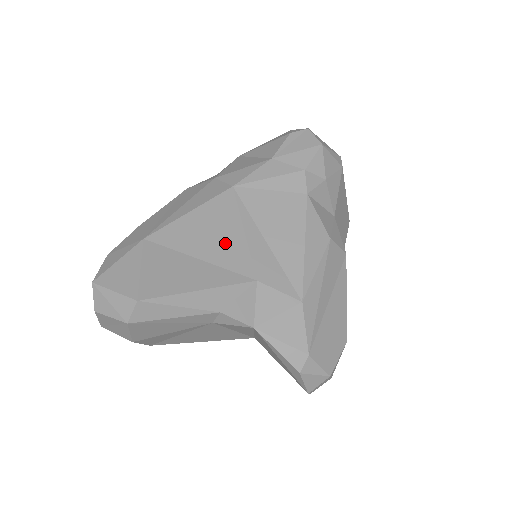
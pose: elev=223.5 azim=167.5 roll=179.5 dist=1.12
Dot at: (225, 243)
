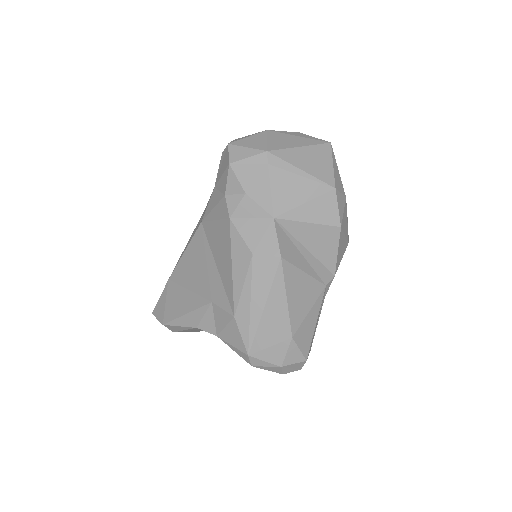
Dot at: (198, 274)
